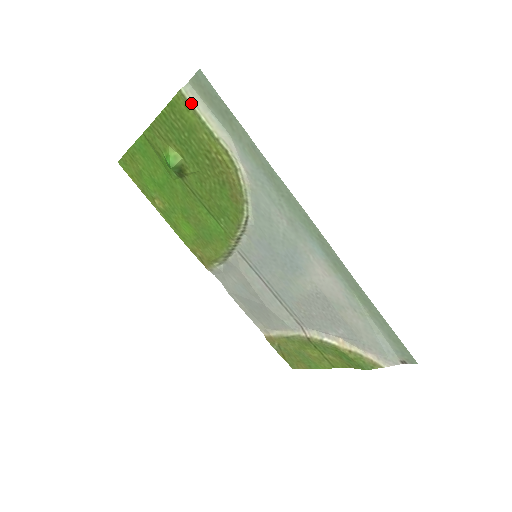
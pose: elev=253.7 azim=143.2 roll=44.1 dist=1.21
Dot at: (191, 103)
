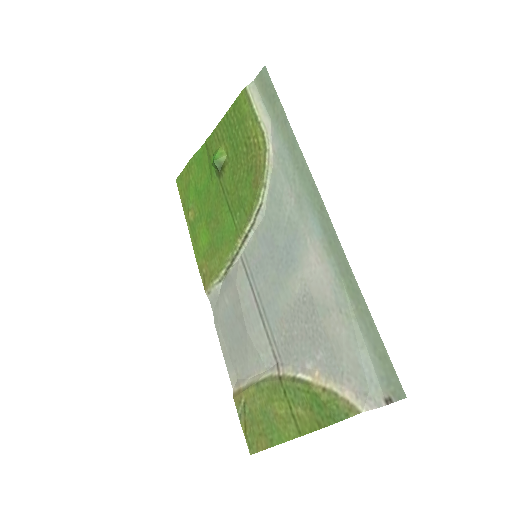
Dot at: (250, 96)
